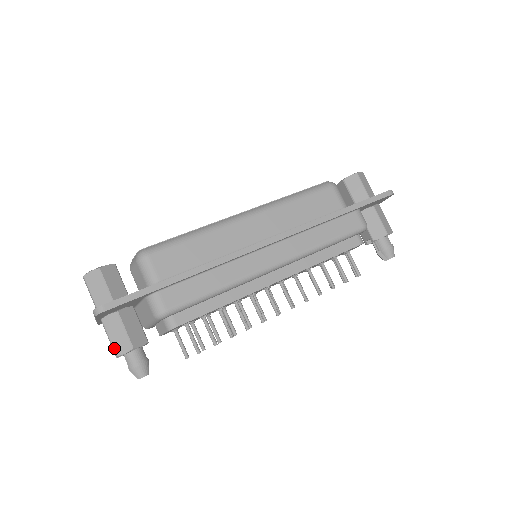
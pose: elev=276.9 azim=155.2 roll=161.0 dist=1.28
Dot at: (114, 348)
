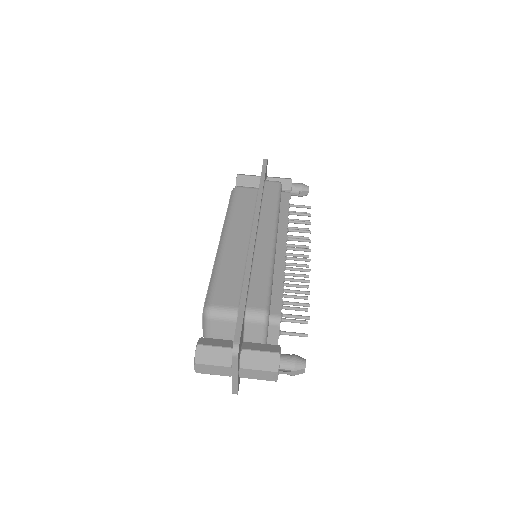
Dot at: (270, 370)
